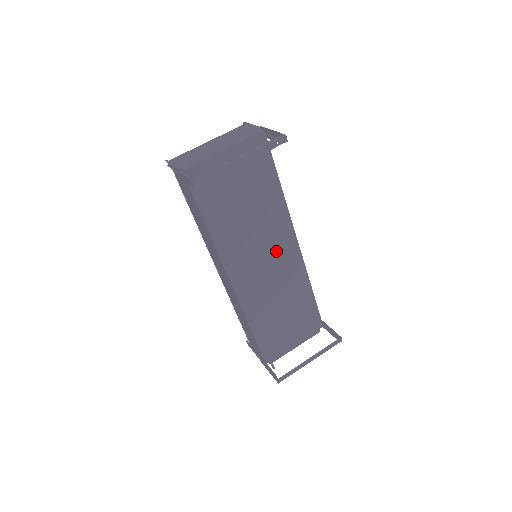
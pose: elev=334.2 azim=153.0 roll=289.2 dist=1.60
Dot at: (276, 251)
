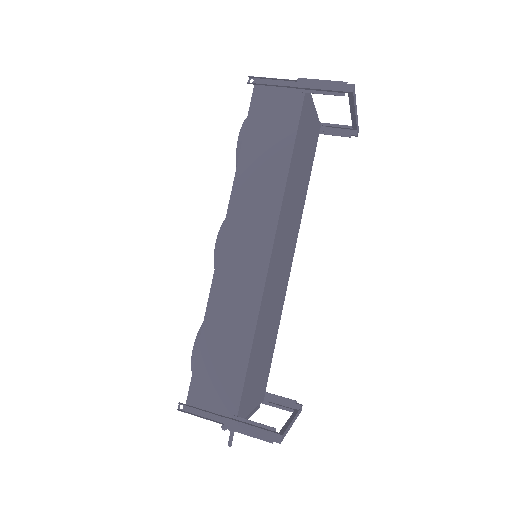
Dot at: (288, 253)
